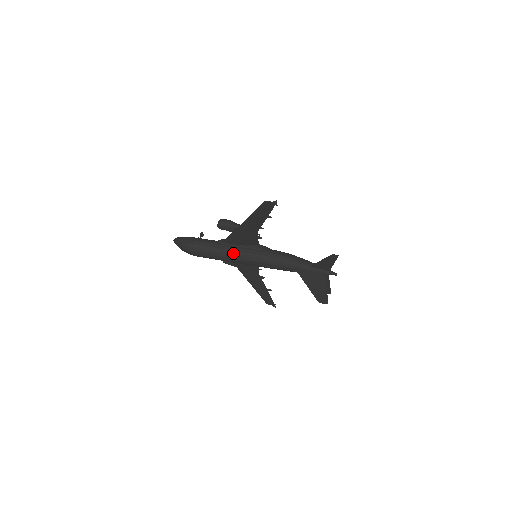
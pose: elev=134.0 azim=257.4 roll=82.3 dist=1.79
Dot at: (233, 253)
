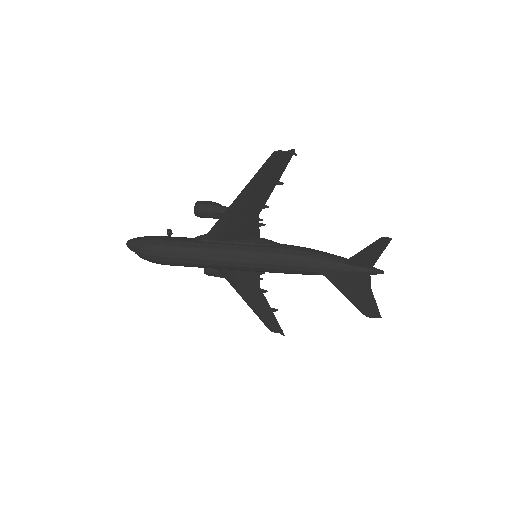
Dot at: (221, 253)
